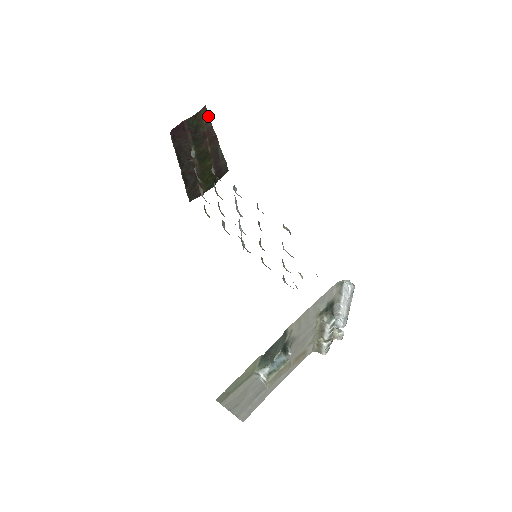
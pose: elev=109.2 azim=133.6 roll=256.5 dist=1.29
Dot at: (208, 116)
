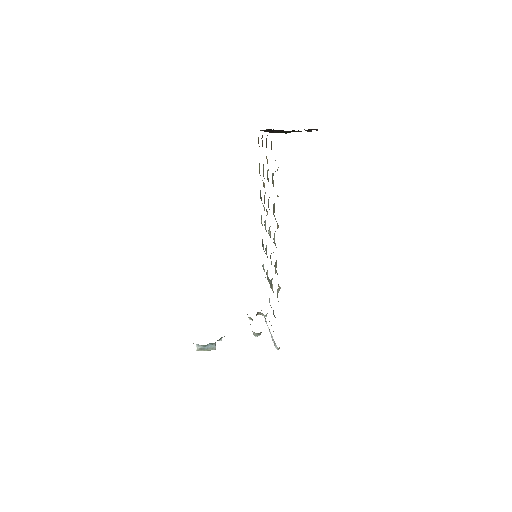
Dot at: occluded
